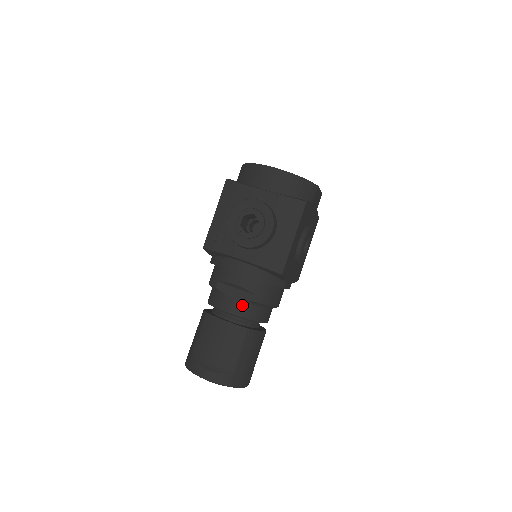
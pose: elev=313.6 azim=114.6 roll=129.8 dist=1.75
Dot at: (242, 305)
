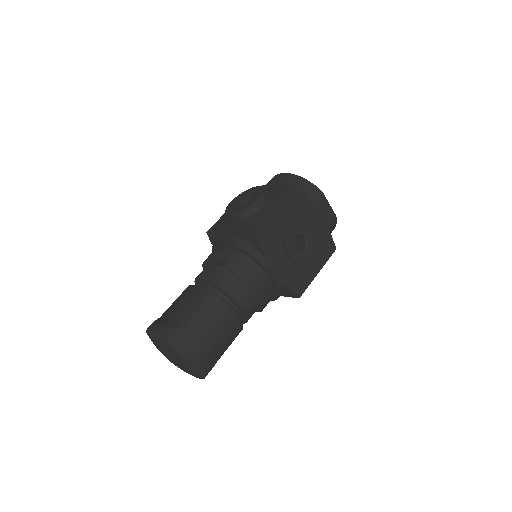
Dot at: (216, 271)
